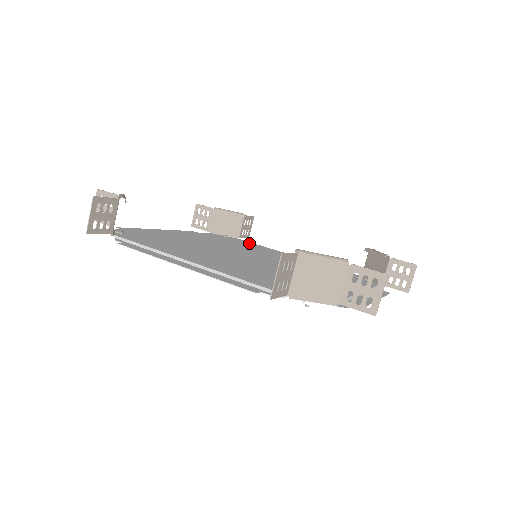
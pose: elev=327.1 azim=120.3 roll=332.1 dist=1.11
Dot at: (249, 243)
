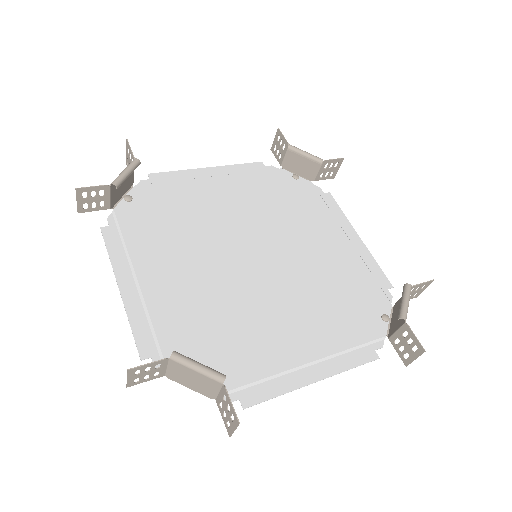
Dot at: (162, 191)
